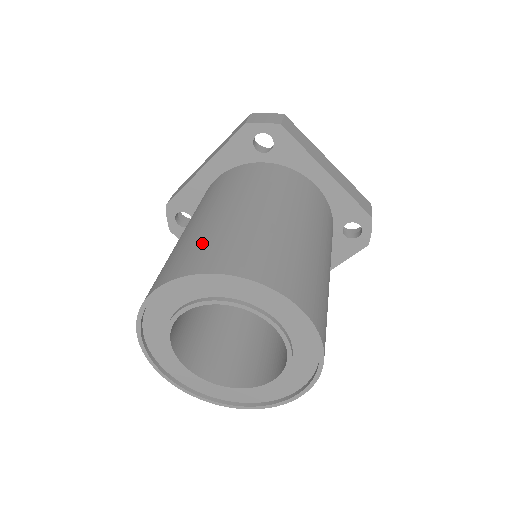
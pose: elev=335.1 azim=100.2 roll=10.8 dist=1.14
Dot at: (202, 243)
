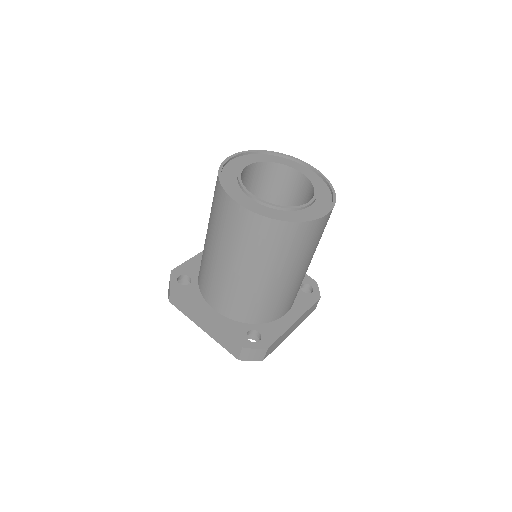
Dot at: occluded
